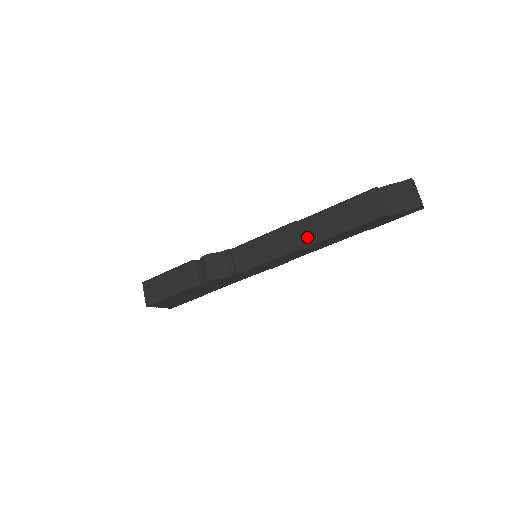
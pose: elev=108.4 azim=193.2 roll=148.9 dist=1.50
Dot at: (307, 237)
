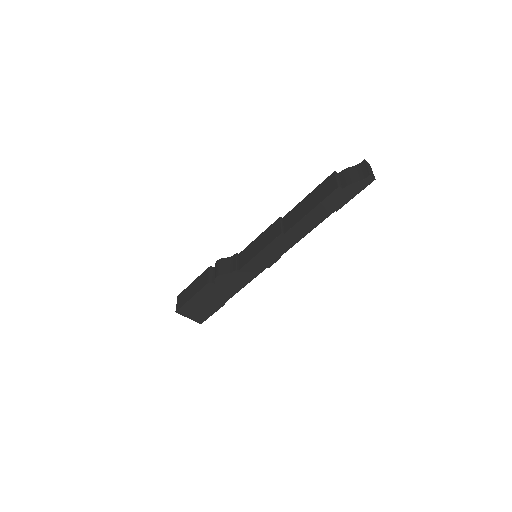
Dot at: (287, 225)
